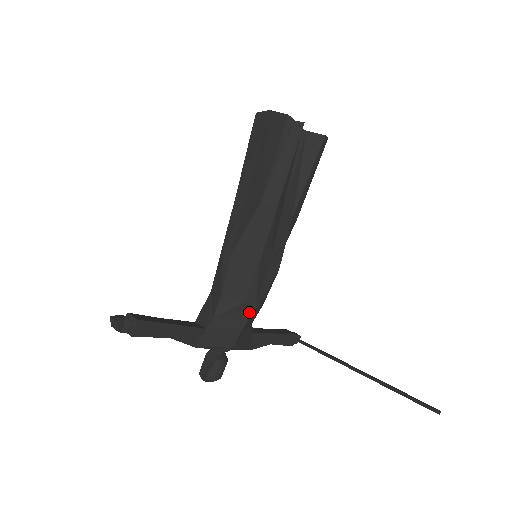
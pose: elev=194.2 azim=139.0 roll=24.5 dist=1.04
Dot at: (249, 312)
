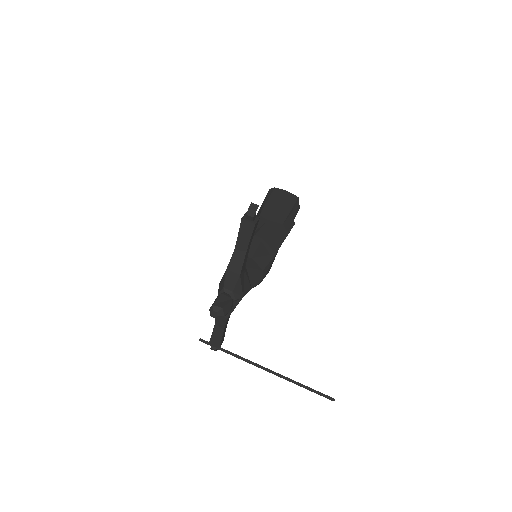
Dot at: (259, 280)
